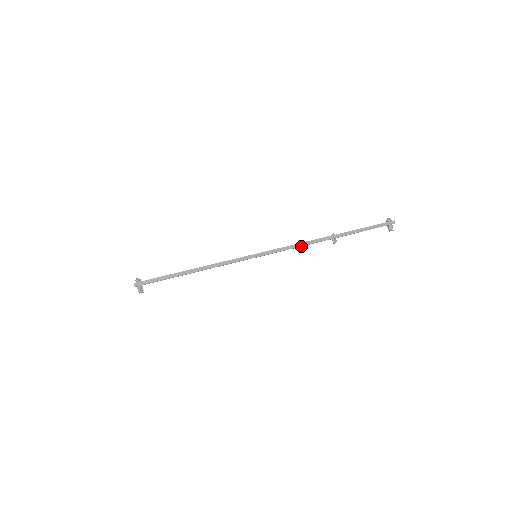
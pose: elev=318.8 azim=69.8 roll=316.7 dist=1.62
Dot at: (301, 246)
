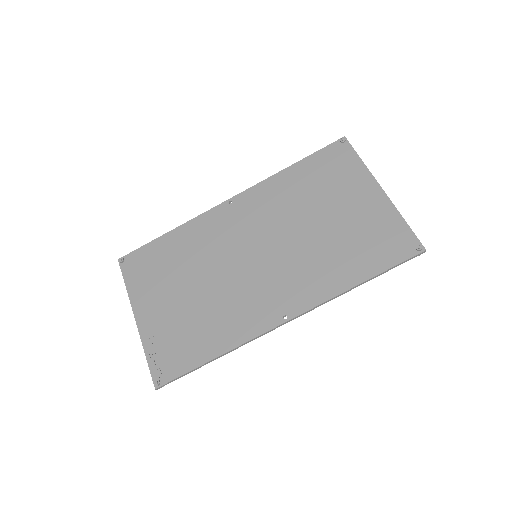
Dot at: (305, 212)
